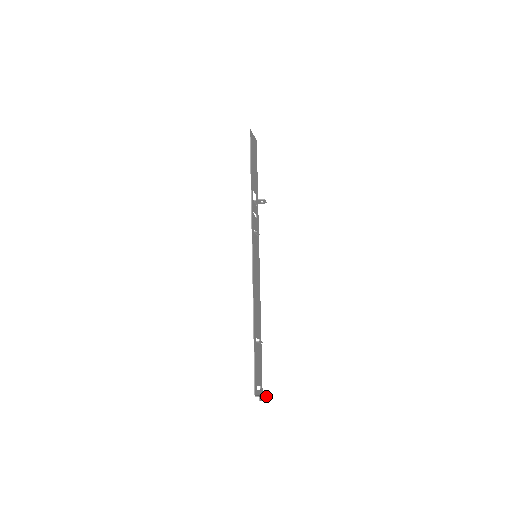
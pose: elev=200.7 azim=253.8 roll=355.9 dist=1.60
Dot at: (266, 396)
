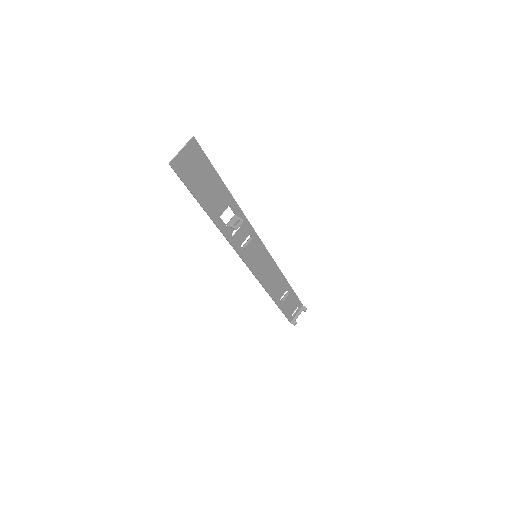
Dot at: (305, 309)
